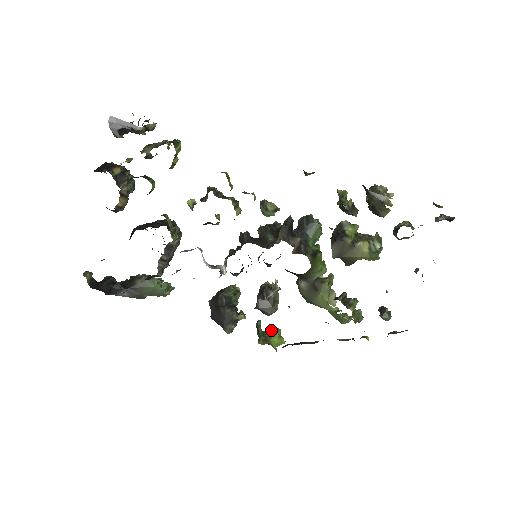
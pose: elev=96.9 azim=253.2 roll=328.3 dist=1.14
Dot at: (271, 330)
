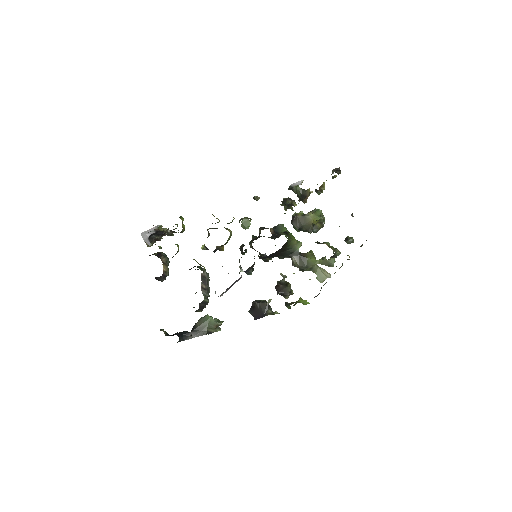
Dot at: (296, 302)
